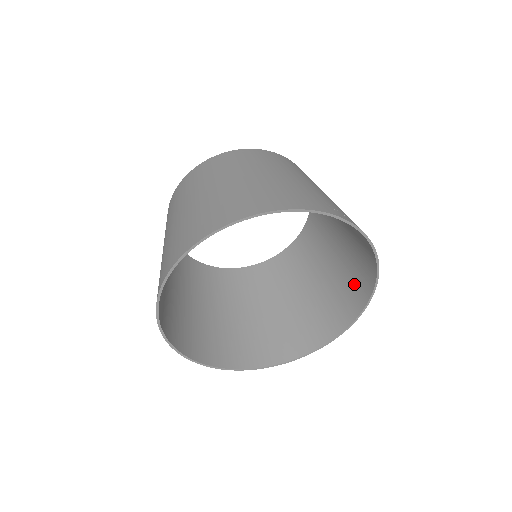
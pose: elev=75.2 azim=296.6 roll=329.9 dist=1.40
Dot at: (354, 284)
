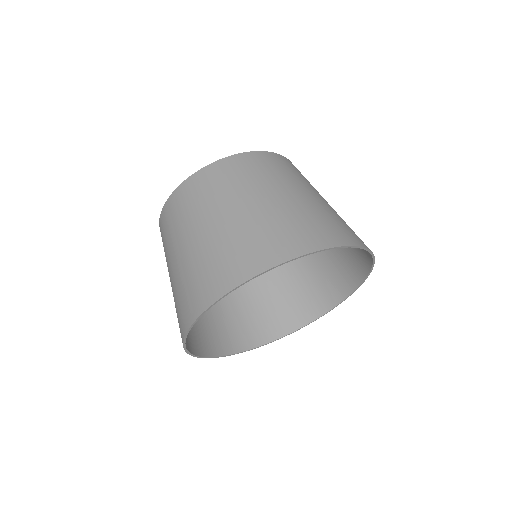
Dot at: (333, 280)
